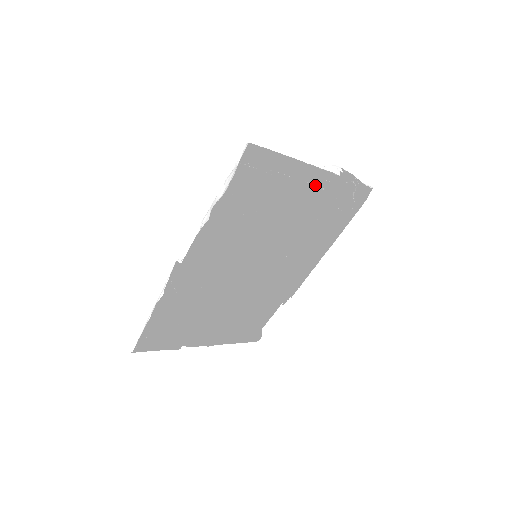
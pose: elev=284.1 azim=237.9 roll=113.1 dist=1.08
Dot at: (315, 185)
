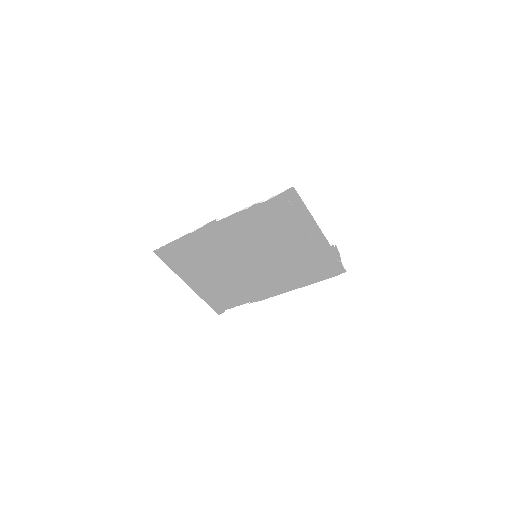
Dot at: (313, 239)
